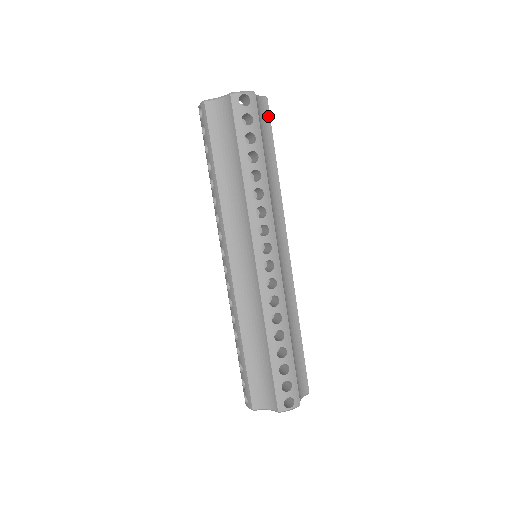
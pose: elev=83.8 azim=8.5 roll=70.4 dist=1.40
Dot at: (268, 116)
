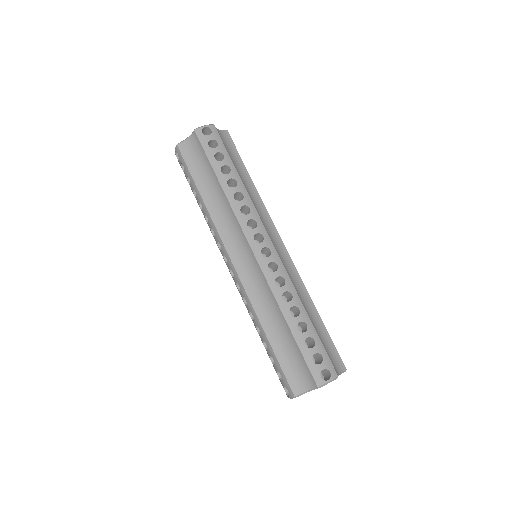
Dot at: (232, 143)
